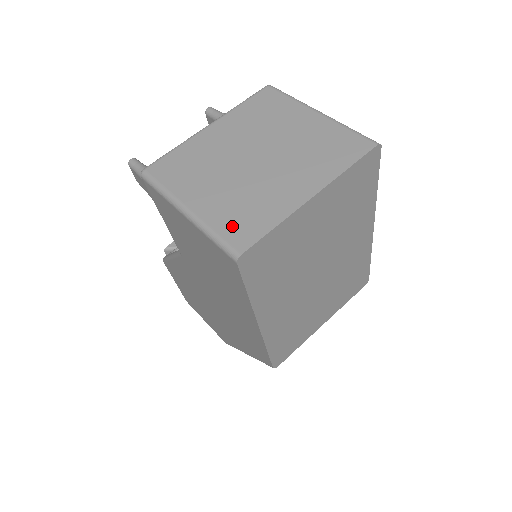
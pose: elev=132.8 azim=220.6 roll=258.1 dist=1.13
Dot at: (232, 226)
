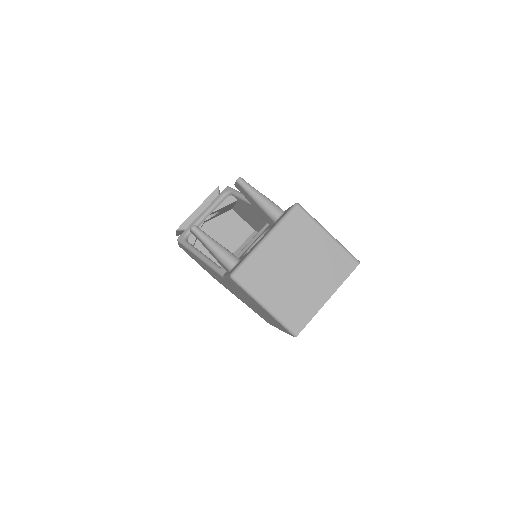
Dot at: (291, 318)
